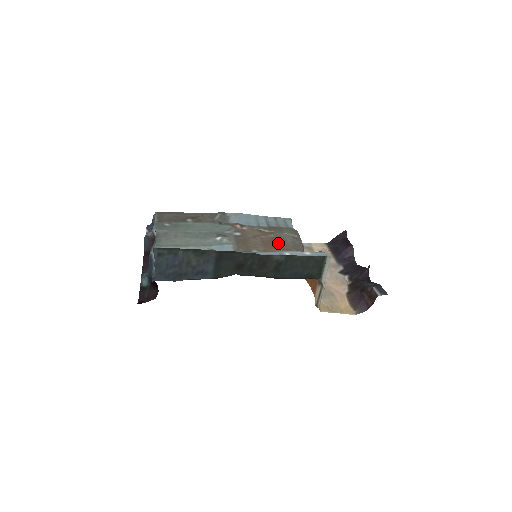
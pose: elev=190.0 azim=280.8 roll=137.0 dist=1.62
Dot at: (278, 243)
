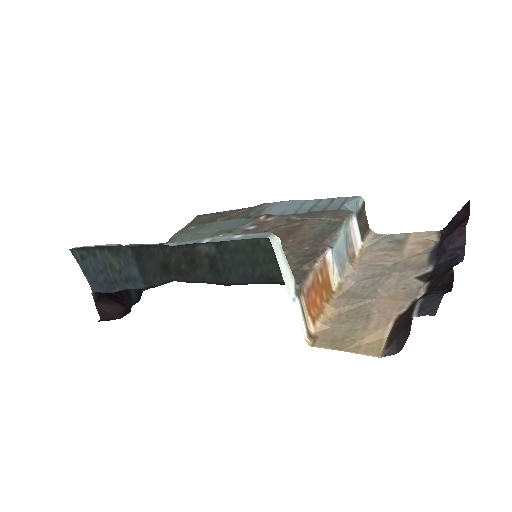
Dot at: (293, 233)
